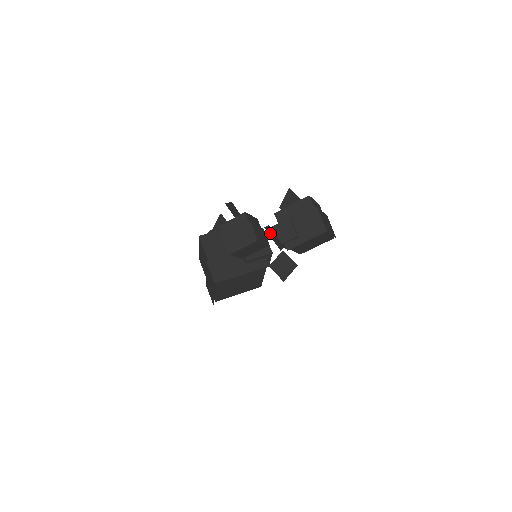
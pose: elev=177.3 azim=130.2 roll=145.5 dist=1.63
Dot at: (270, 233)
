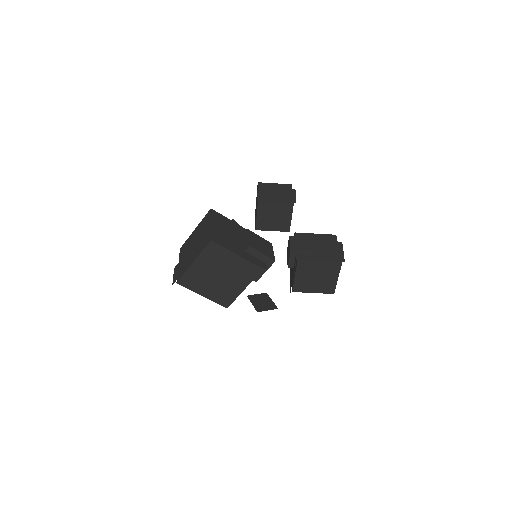
Dot at: occluded
